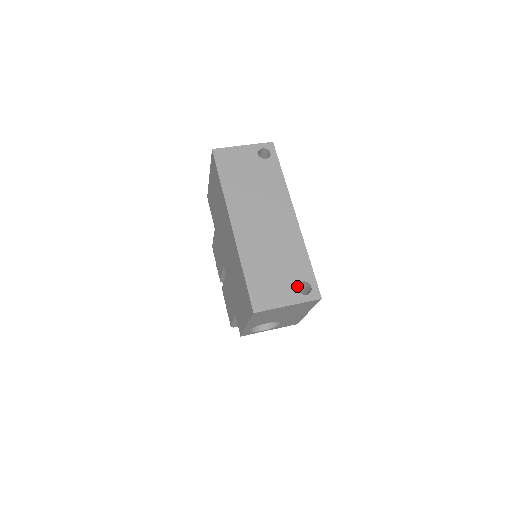
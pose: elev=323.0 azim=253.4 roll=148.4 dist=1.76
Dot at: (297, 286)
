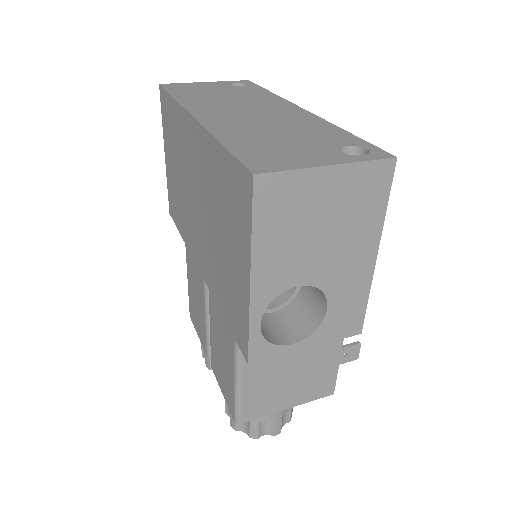
Dot at: (337, 149)
